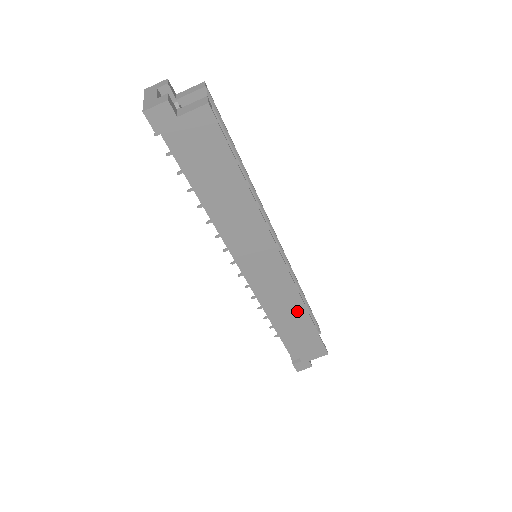
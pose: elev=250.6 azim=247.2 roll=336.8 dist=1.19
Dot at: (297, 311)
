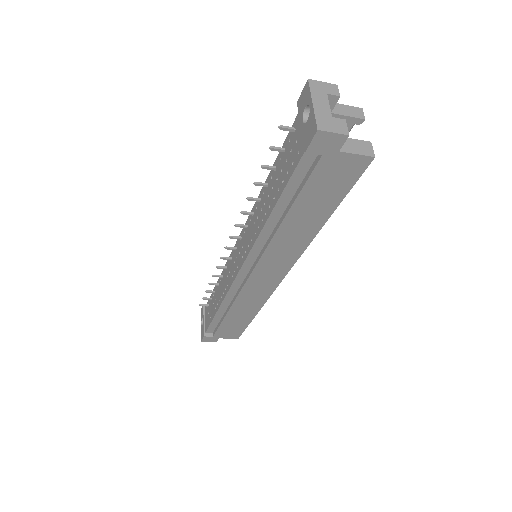
Dot at: (251, 309)
